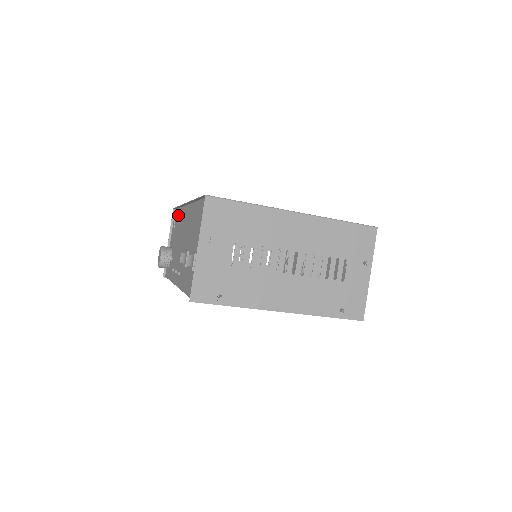
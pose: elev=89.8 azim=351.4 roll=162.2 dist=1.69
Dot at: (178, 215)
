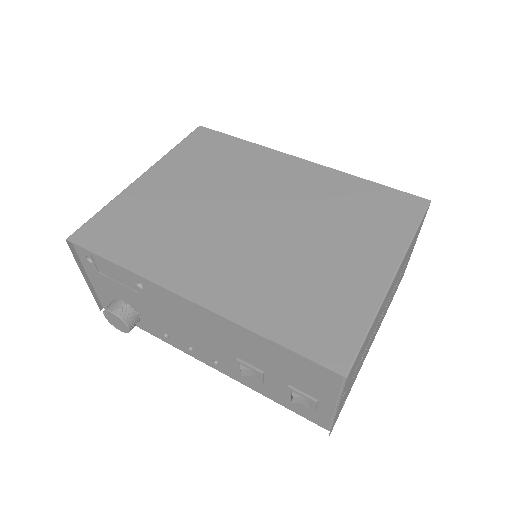
Dot at: (112, 266)
